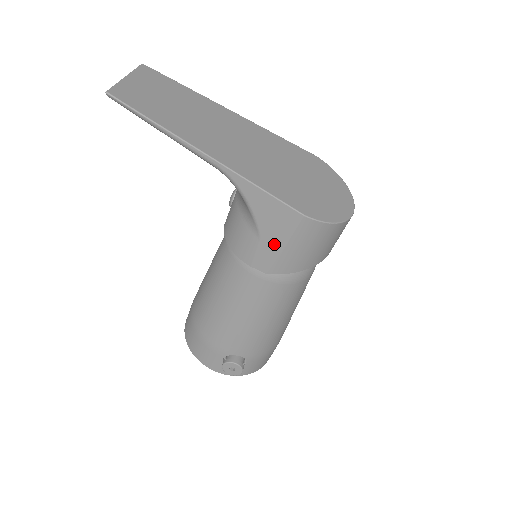
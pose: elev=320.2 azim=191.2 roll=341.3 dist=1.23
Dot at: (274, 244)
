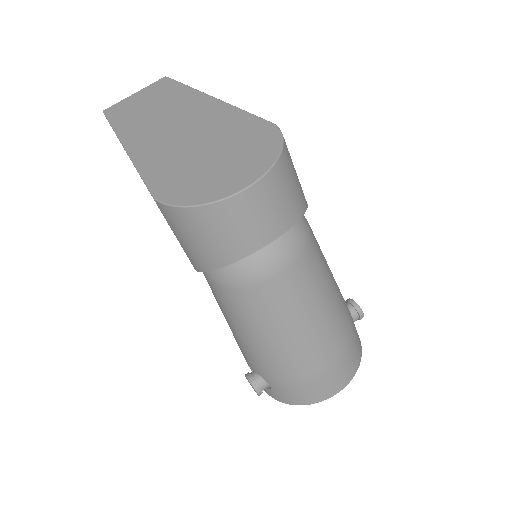
Dot at: occluded
